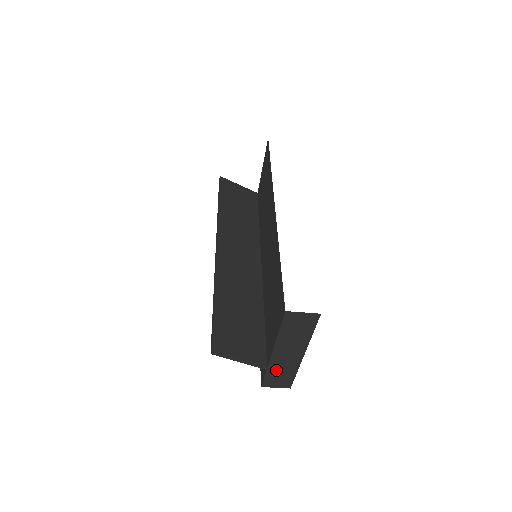
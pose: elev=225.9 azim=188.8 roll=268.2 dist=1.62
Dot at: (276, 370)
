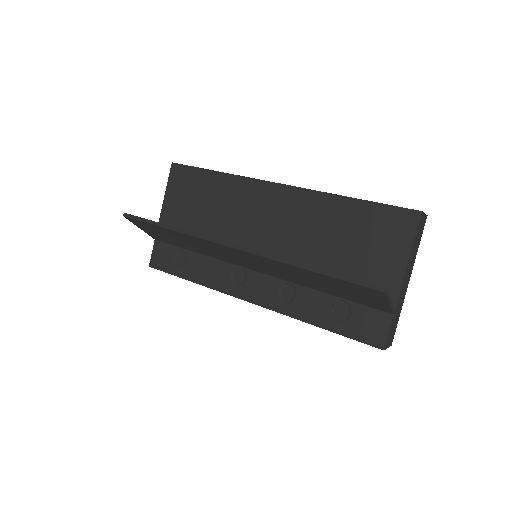
Dot at: (396, 313)
